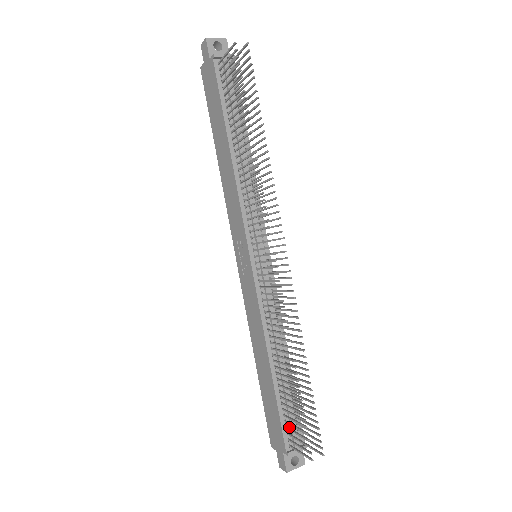
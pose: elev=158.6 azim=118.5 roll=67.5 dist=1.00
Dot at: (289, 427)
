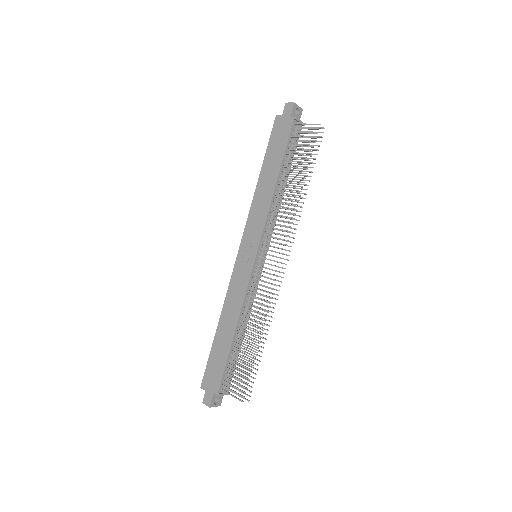
Dot at: (226, 377)
